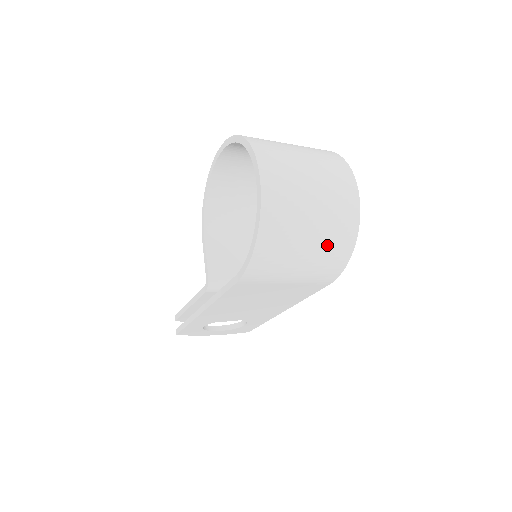
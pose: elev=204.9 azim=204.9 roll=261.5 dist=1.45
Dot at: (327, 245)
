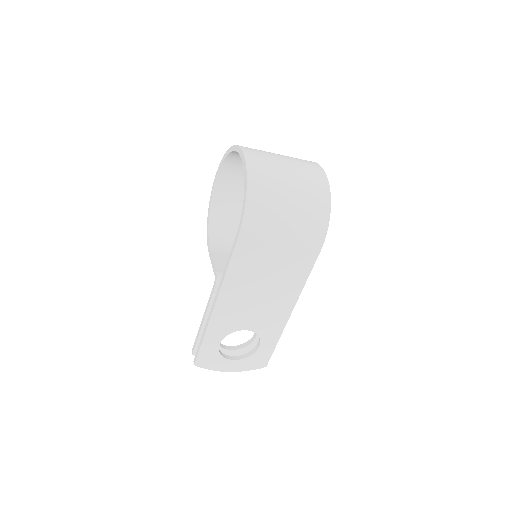
Dot at: (307, 201)
